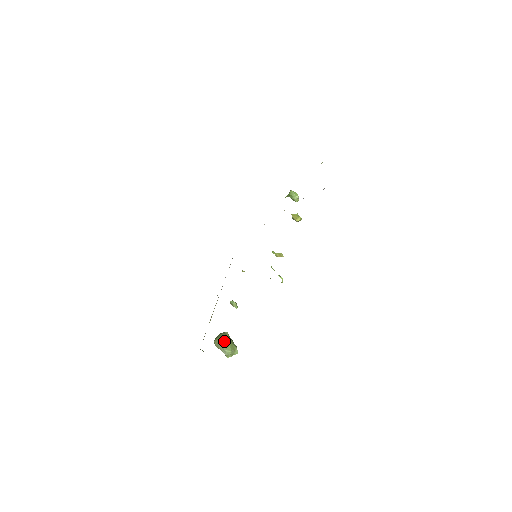
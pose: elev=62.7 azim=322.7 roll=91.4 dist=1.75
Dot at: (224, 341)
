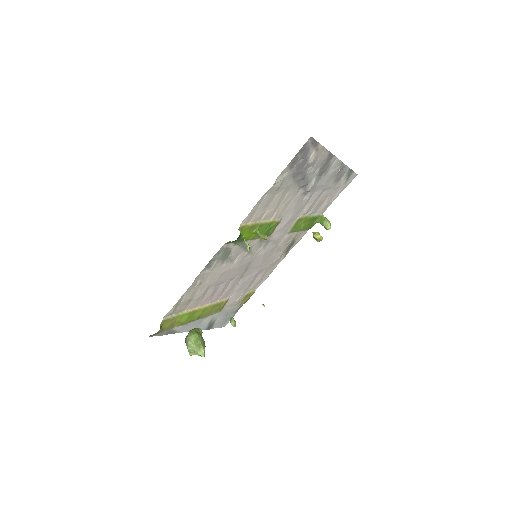
Dot at: (190, 331)
